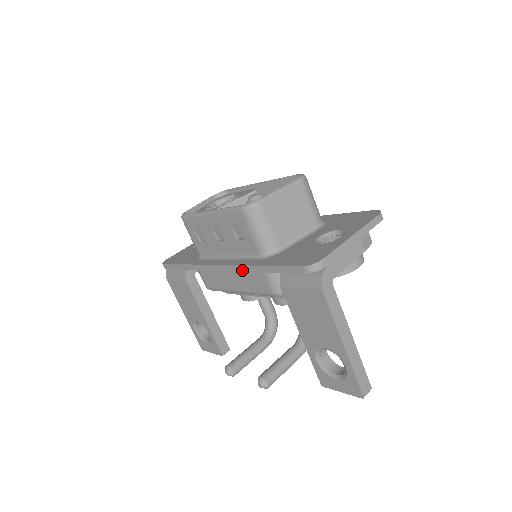
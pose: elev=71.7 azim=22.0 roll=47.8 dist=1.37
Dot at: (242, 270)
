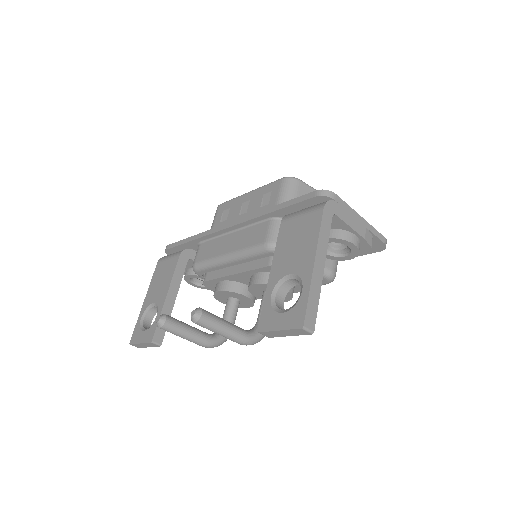
Dot at: (252, 218)
